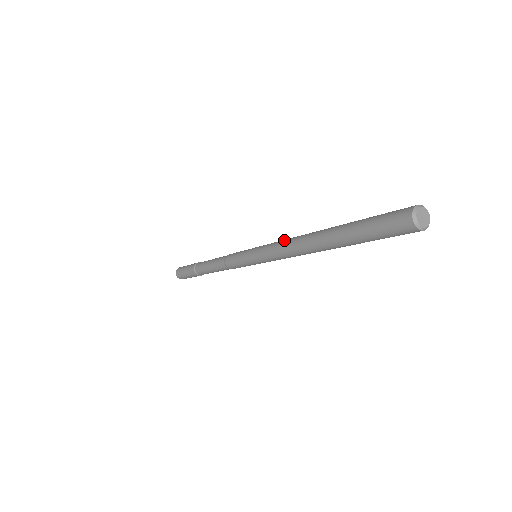
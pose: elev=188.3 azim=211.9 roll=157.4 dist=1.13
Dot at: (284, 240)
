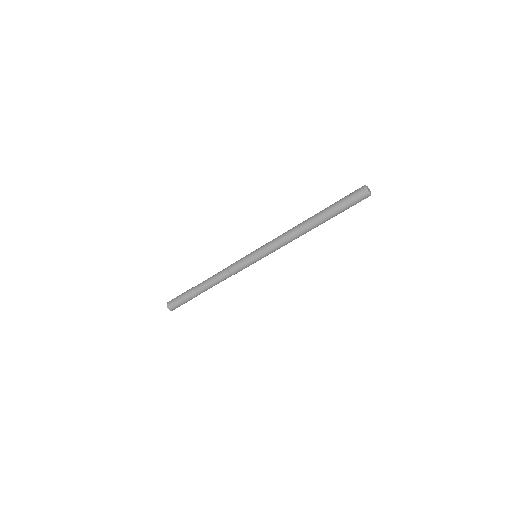
Dot at: (281, 235)
